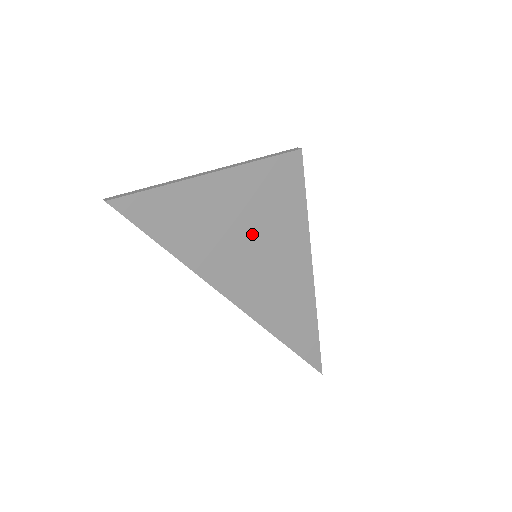
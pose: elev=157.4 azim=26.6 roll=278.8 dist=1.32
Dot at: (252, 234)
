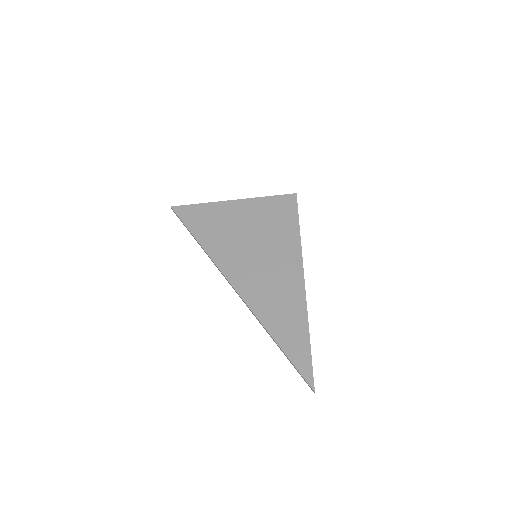
Dot at: (254, 238)
